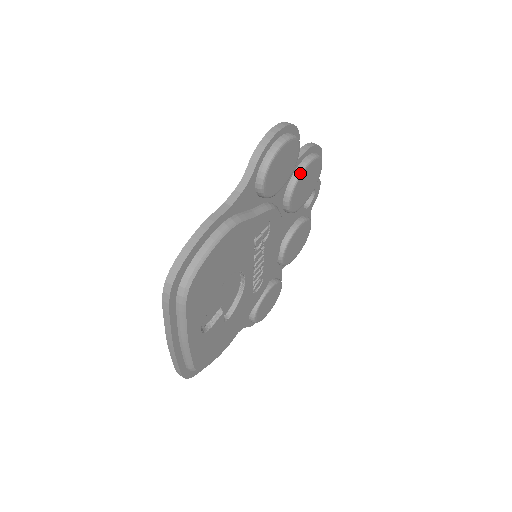
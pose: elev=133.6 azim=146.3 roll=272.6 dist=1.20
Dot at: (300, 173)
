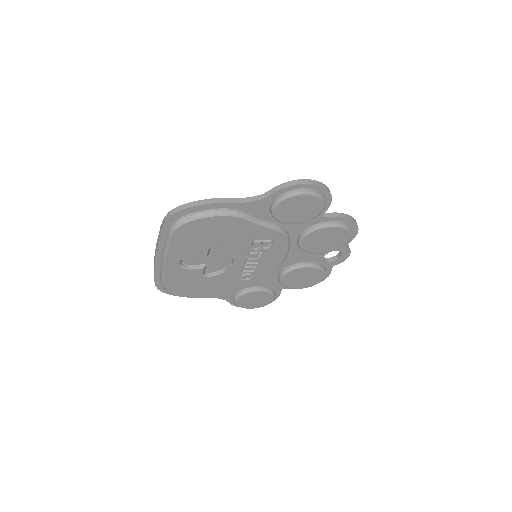
Dot at: (321, 227)
